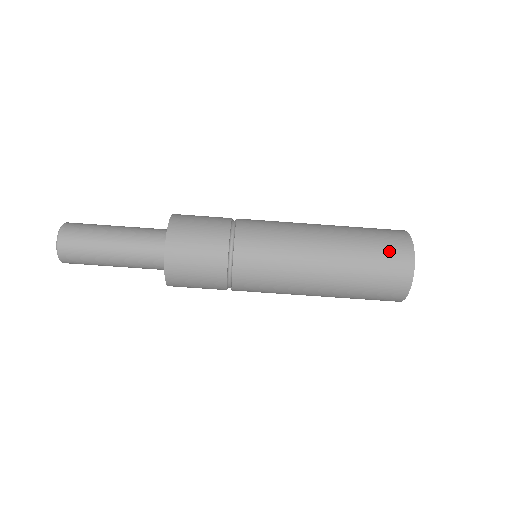
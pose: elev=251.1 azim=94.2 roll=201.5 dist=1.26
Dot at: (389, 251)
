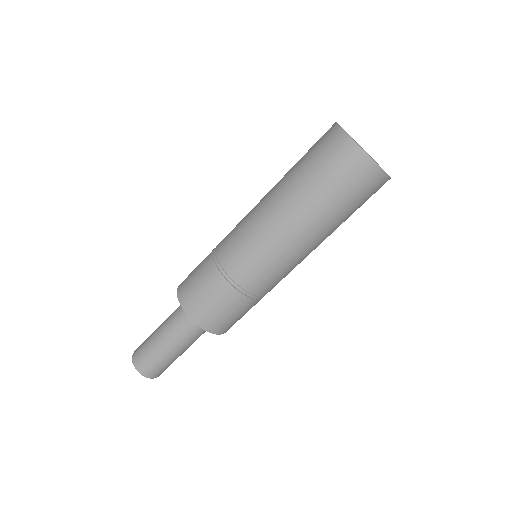
Dot at: (320, 147)
